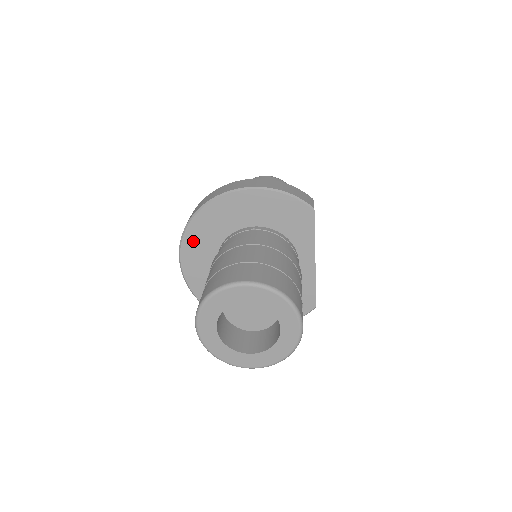
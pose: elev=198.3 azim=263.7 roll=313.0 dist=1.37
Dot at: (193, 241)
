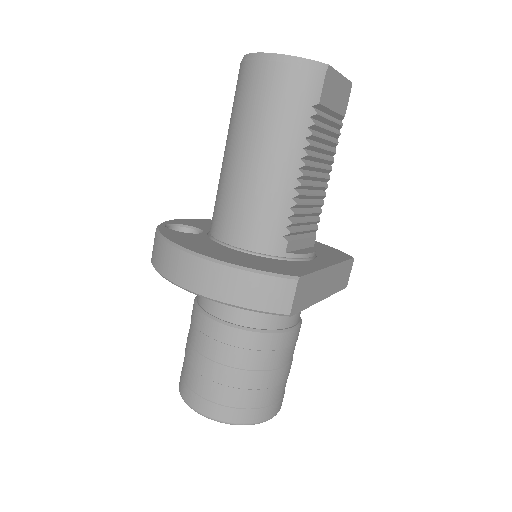
Dot at: occluded
